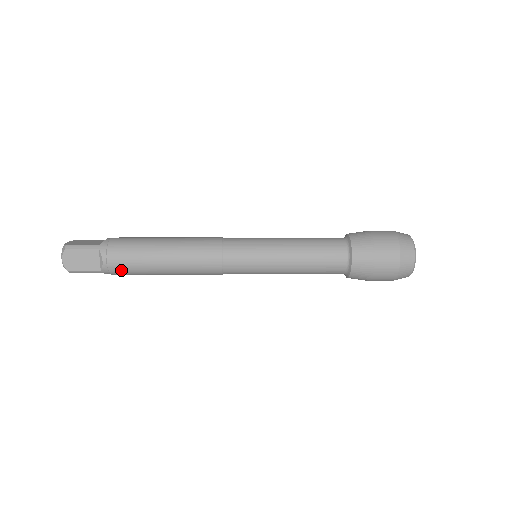
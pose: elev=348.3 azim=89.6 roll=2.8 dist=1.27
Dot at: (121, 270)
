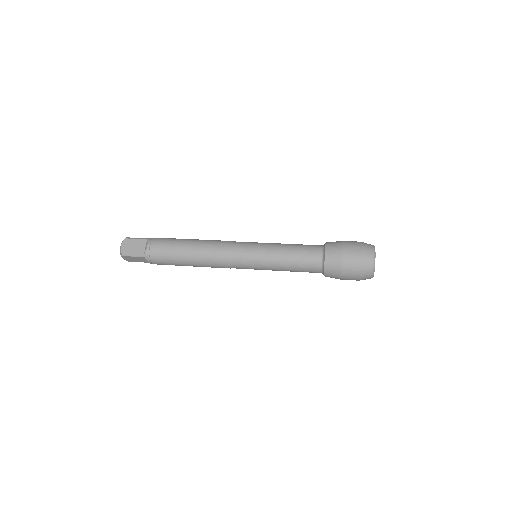
Dot at: occluded
